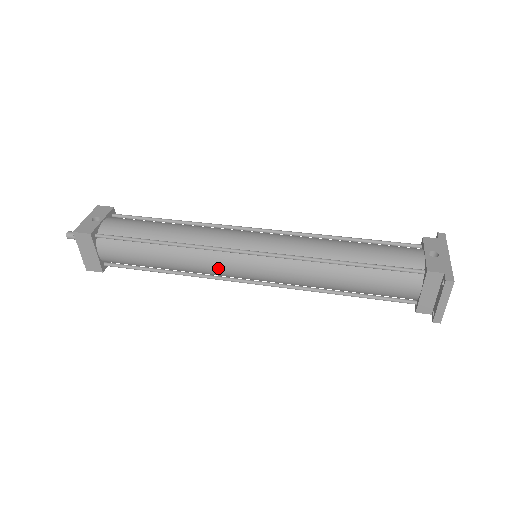
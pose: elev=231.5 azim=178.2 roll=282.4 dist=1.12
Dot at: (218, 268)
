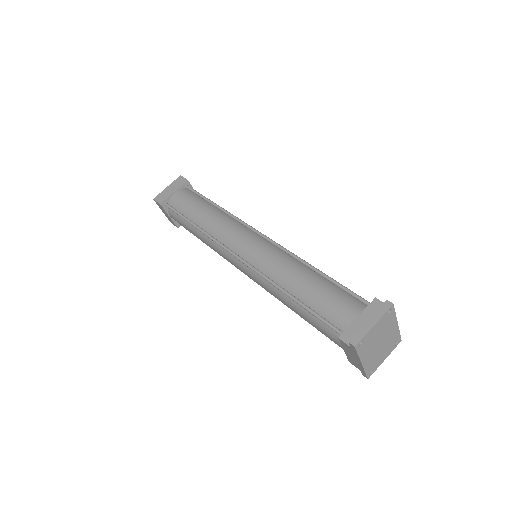
Dot at: (231, 232)
